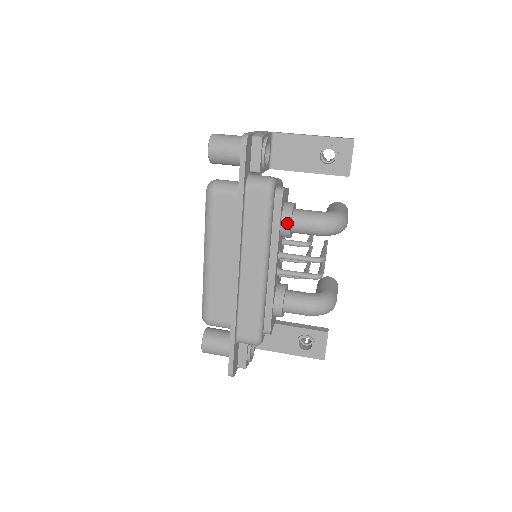
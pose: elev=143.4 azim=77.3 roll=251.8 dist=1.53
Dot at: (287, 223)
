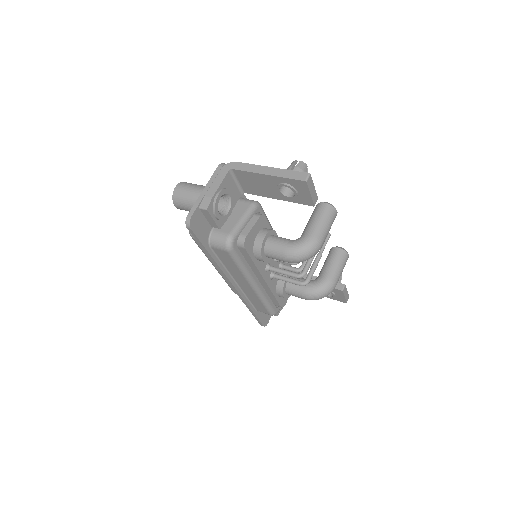
Dot at: (259, 258)
